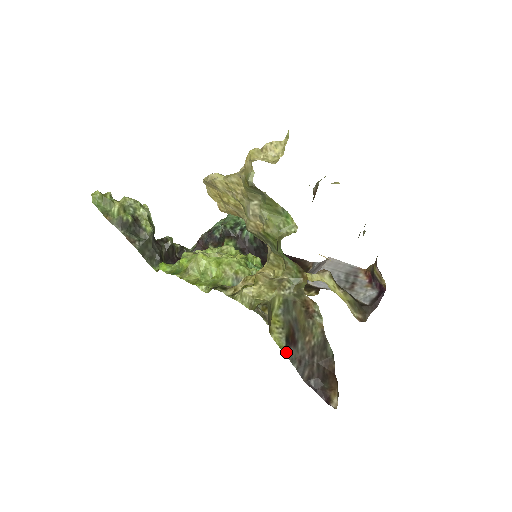
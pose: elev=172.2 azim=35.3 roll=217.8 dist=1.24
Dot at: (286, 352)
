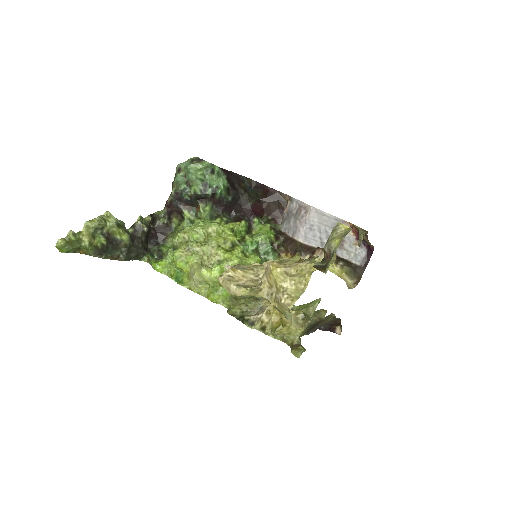
Dot at: (306, 333)
